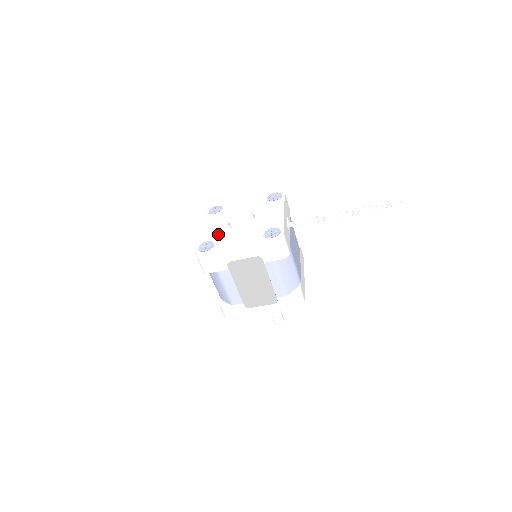
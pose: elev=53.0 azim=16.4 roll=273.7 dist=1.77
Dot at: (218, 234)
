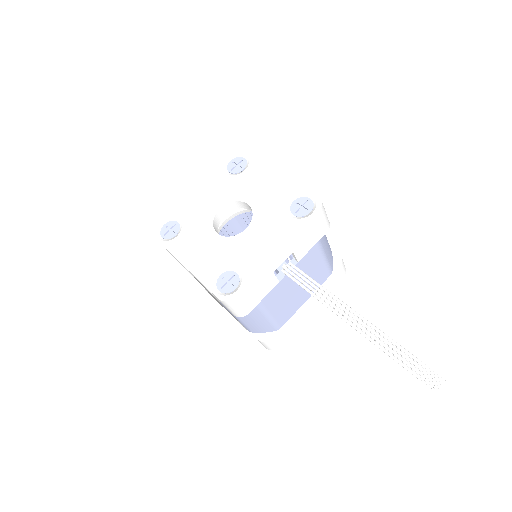
Dot at: (194, 221)
